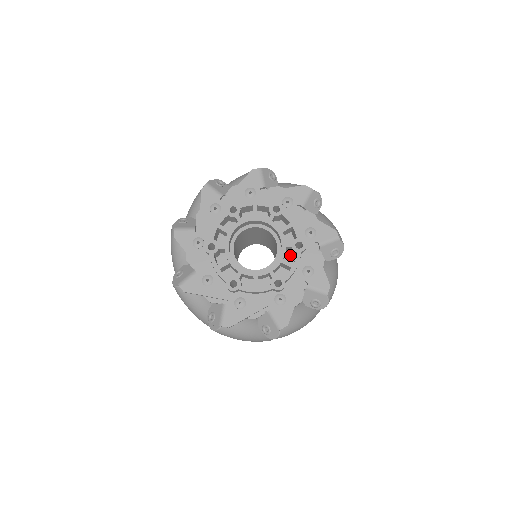
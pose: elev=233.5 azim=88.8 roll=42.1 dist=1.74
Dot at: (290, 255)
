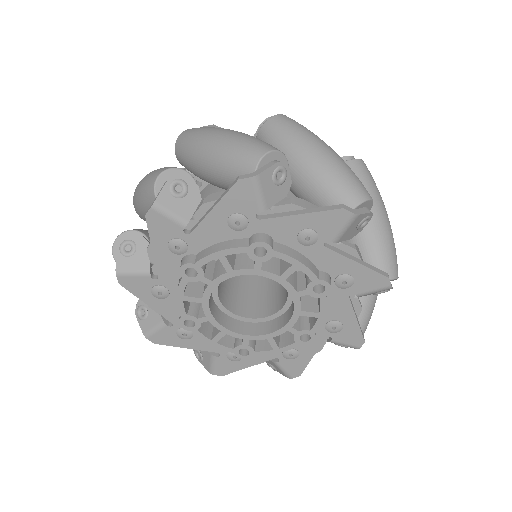
Dot at: occluded
